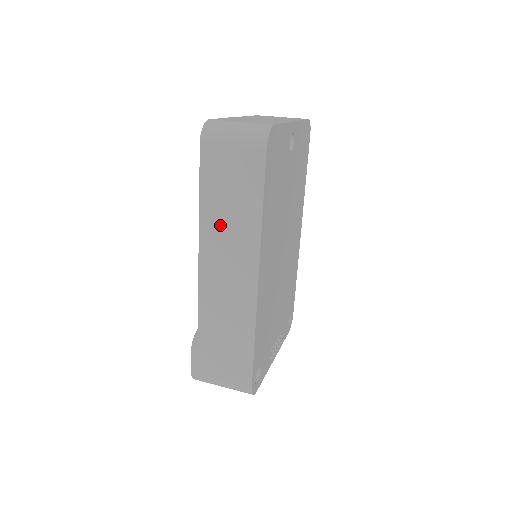
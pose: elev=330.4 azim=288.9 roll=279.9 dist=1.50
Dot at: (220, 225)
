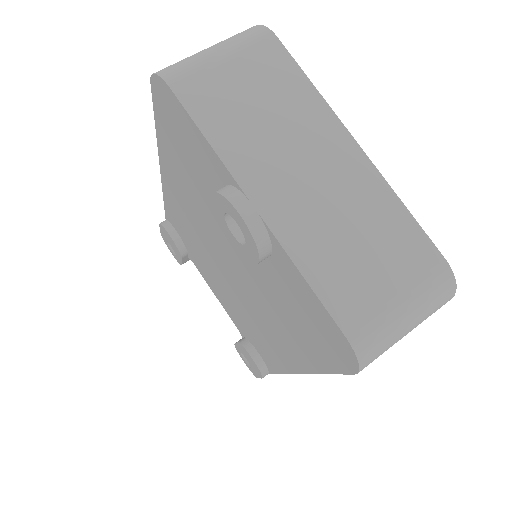
Dot at: occluded
